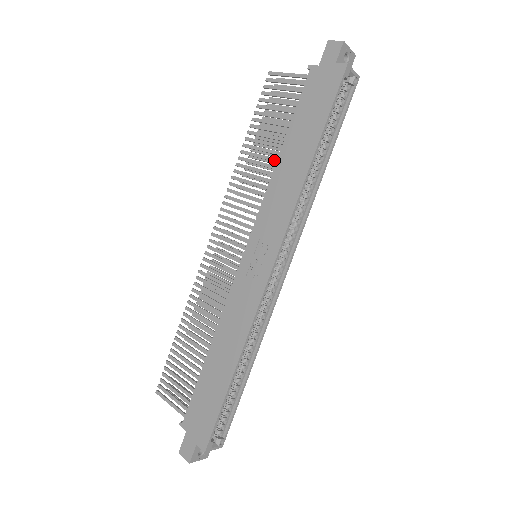
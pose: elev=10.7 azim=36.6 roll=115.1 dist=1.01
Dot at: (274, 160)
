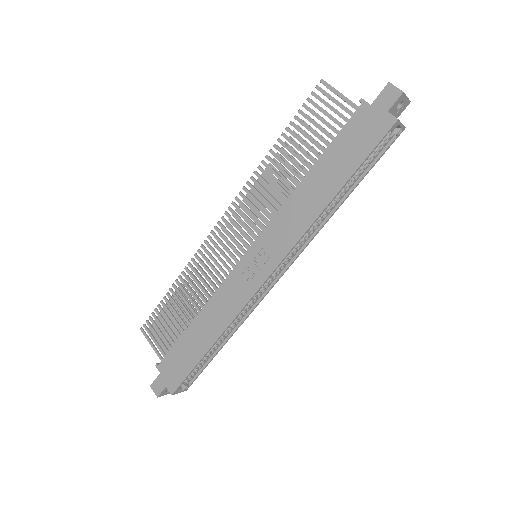
Dot at: (298, 177)
